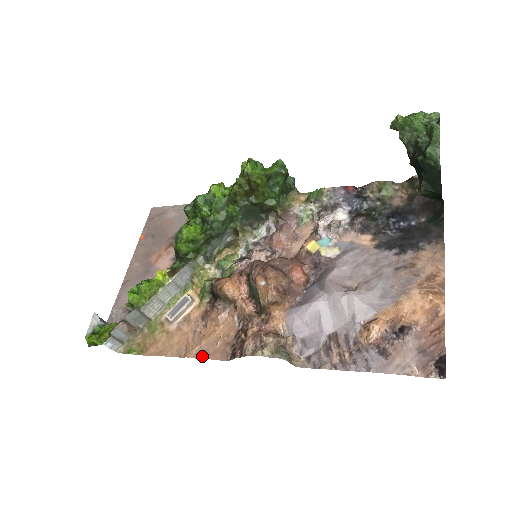
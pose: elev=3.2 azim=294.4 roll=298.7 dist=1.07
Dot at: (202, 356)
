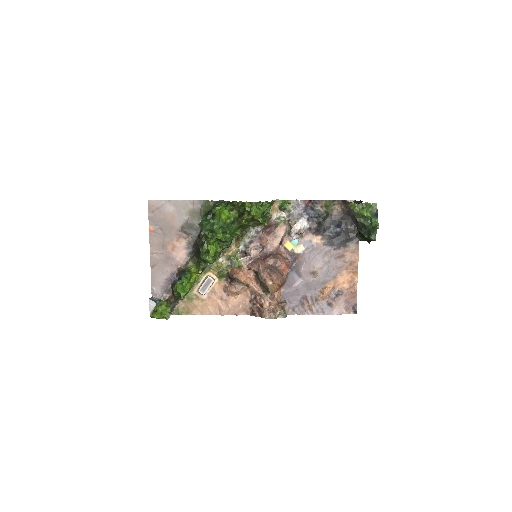
Dot at: (232, 314)
